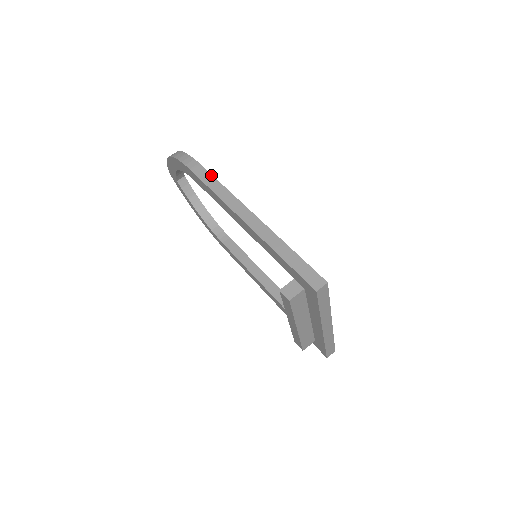
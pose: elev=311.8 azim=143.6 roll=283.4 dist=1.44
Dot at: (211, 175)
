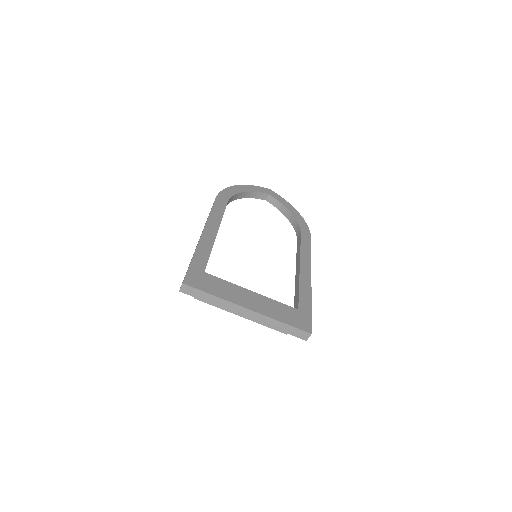
Dot at: (212, 206)
